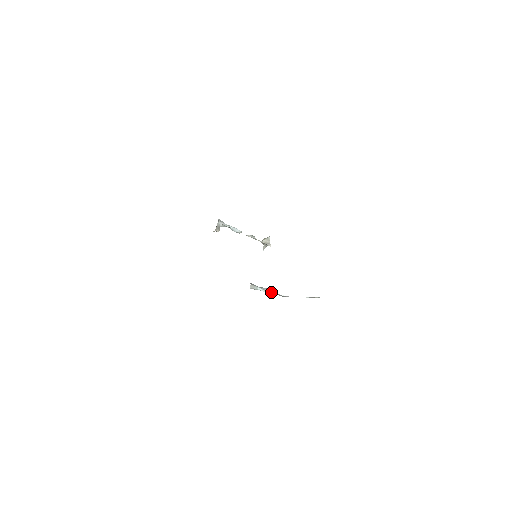
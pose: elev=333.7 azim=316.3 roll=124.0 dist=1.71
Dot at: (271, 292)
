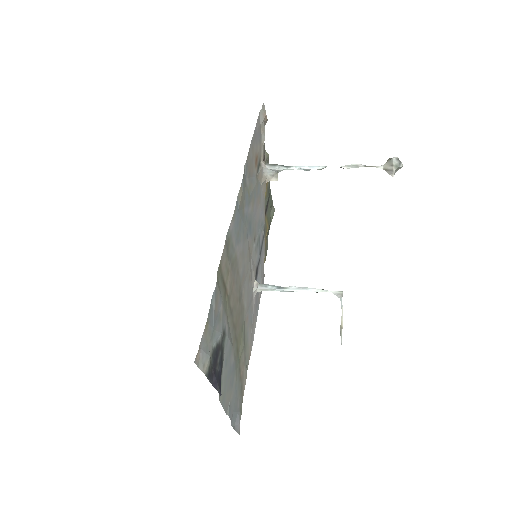
Dot at: (307, 291)
